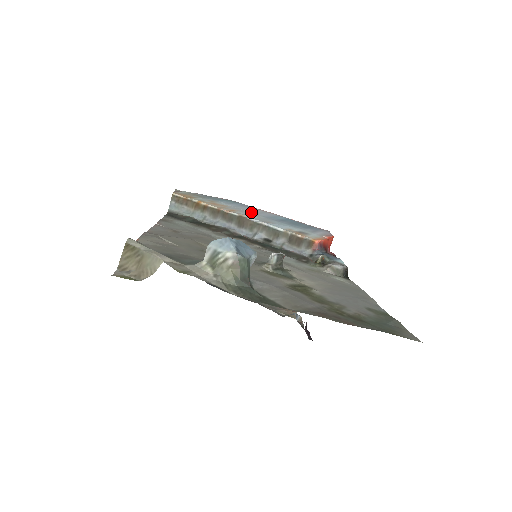
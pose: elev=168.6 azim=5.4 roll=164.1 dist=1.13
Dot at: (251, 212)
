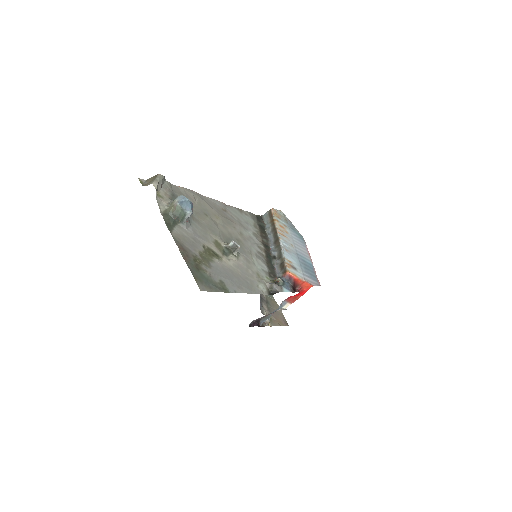
Dot at: (294, 245)
